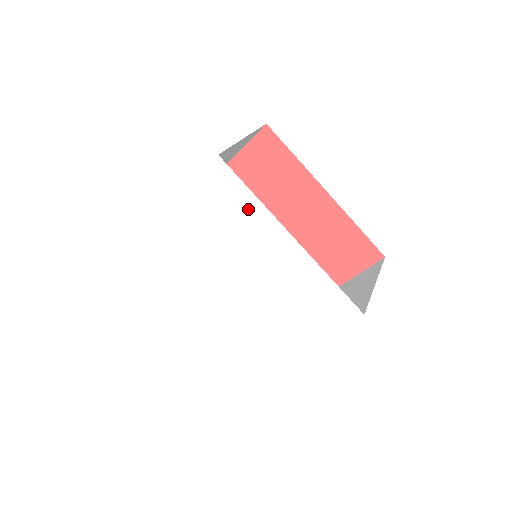
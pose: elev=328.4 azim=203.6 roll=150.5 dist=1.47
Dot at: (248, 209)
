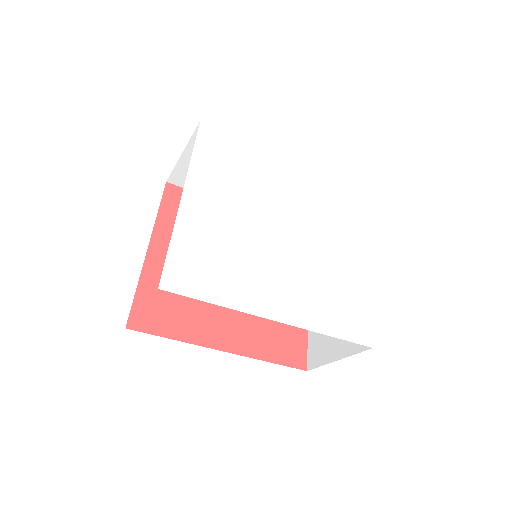
Dot at: (248, 154)
